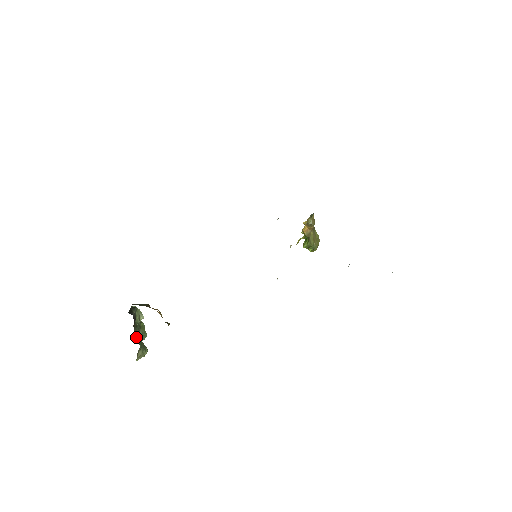
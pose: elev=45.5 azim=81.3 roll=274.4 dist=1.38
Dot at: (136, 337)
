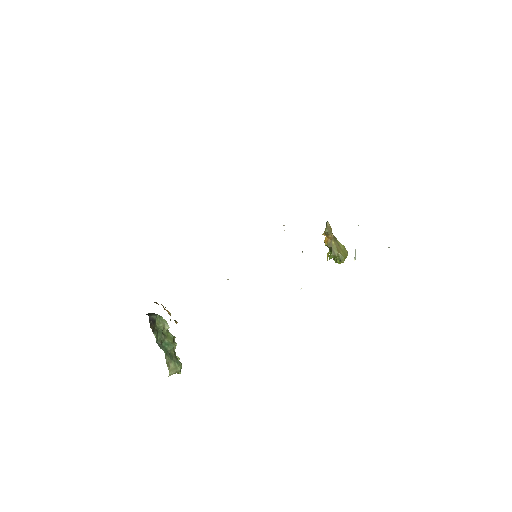
Dot at: (159, 342)
